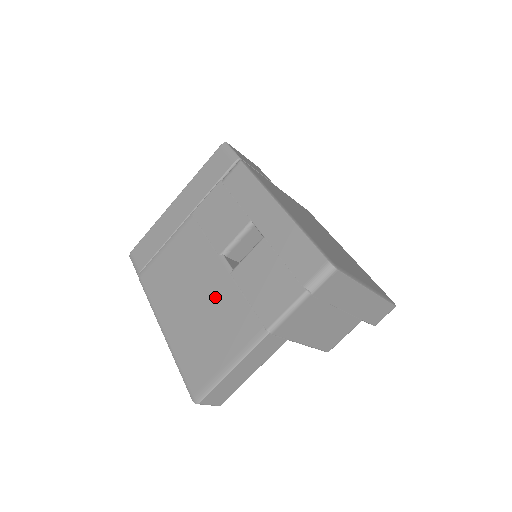
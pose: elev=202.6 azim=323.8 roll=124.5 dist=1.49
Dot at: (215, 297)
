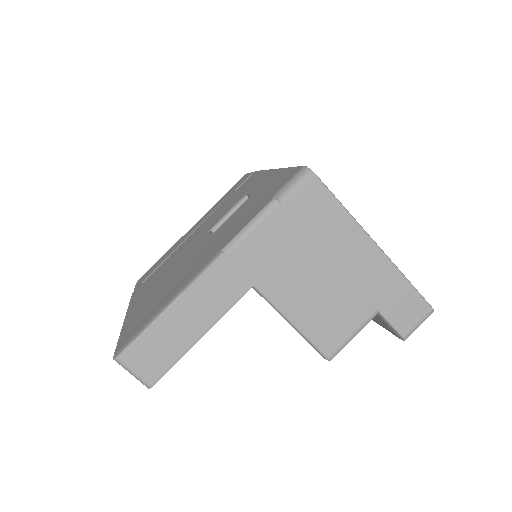
Dot at: (187, 261)
